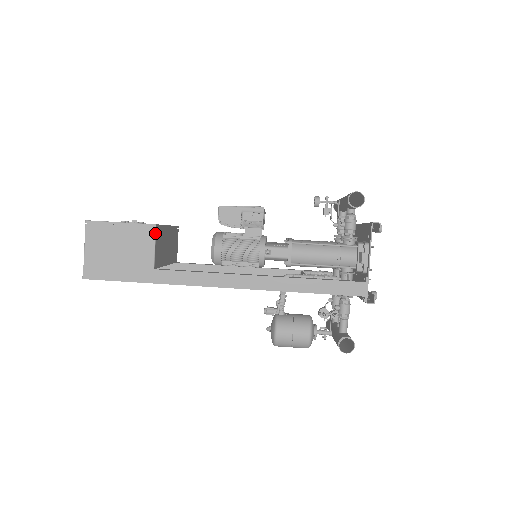
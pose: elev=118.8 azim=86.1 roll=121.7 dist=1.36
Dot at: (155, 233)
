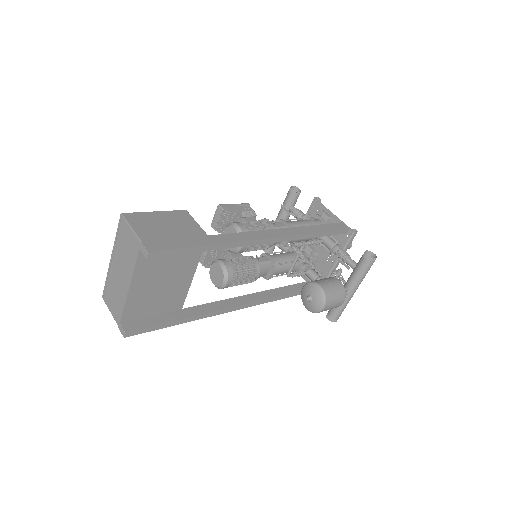
Dot at: (190, 215)
